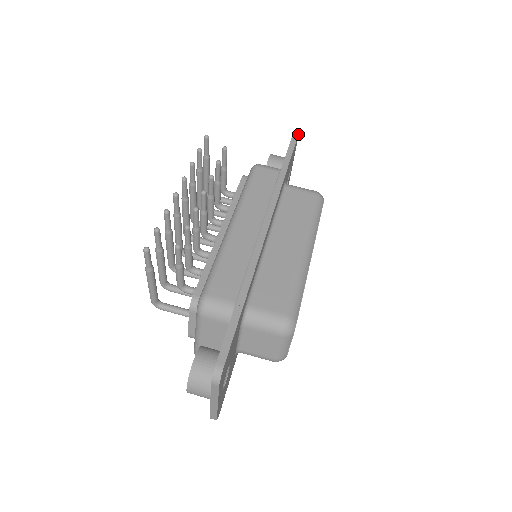
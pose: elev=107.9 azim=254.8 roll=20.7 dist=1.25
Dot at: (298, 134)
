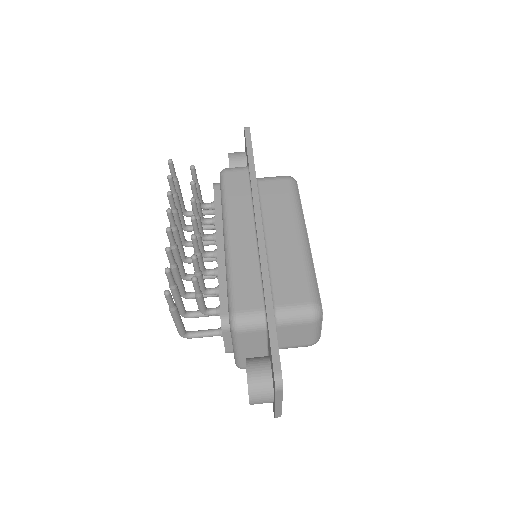
Dot at: (249, 127)
